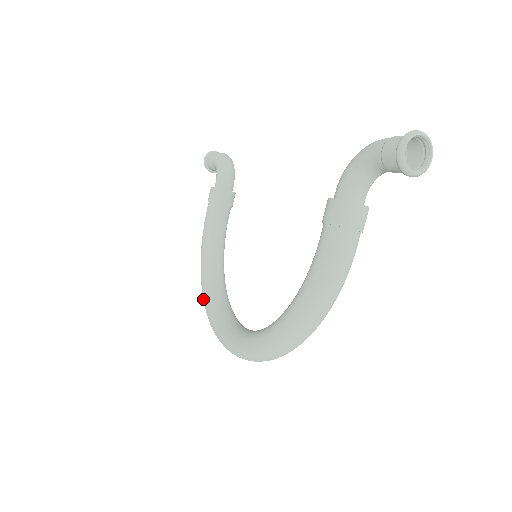
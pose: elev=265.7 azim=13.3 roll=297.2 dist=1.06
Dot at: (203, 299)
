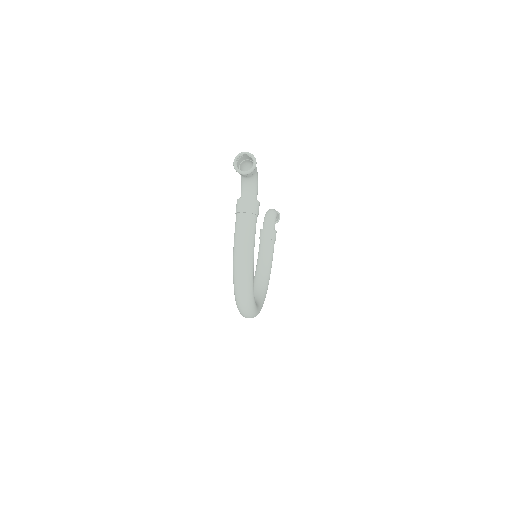
Dot at: occluded
